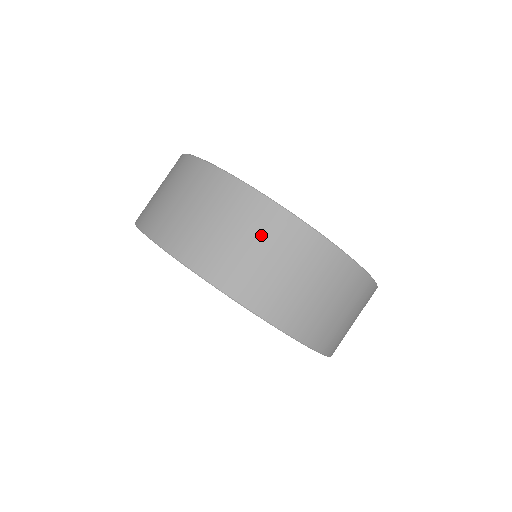
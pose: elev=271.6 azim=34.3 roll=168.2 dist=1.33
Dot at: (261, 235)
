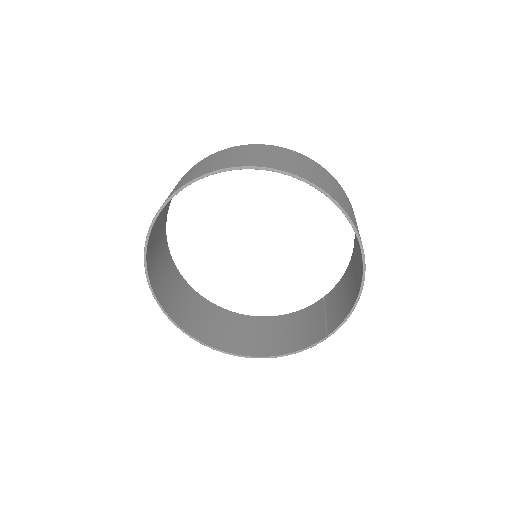
Dot at: (343, 195)
